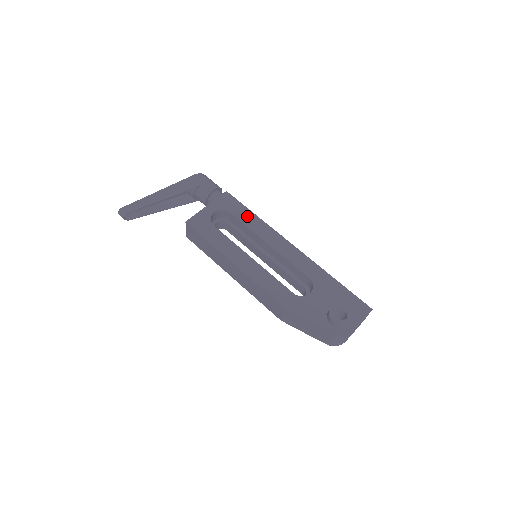
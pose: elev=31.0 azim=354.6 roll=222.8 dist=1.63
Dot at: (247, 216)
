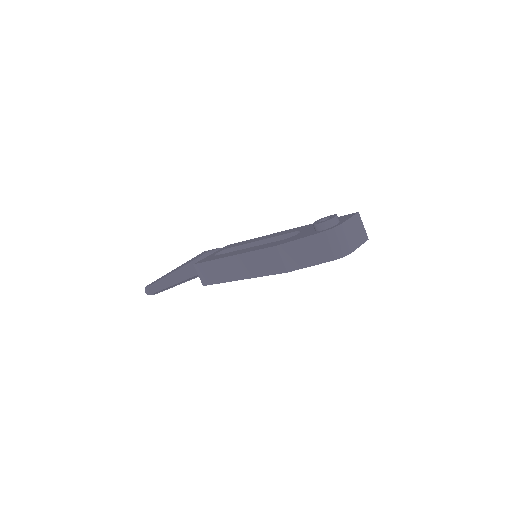
Dot at: (243, 242)
